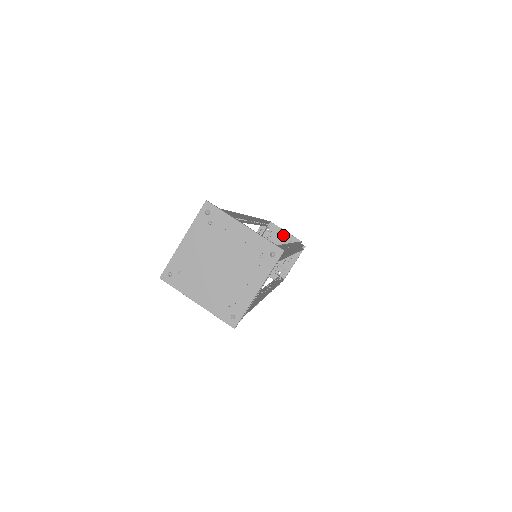
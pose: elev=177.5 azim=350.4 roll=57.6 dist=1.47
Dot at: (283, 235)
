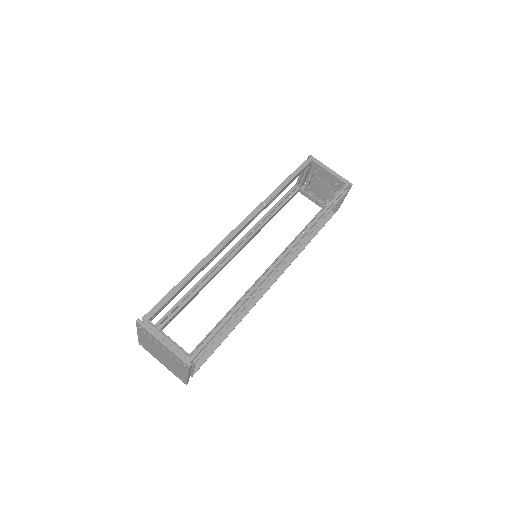
Dot at: (326, 174)
